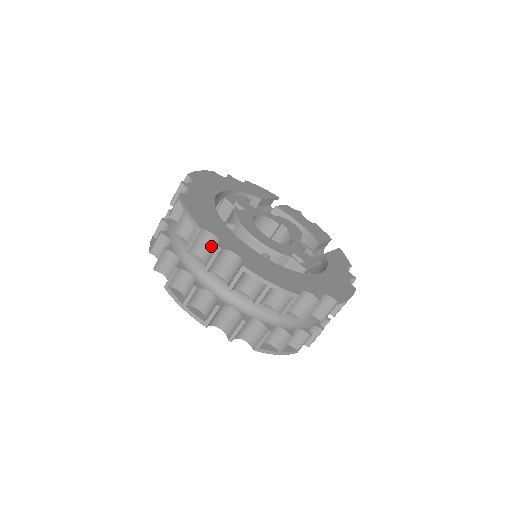
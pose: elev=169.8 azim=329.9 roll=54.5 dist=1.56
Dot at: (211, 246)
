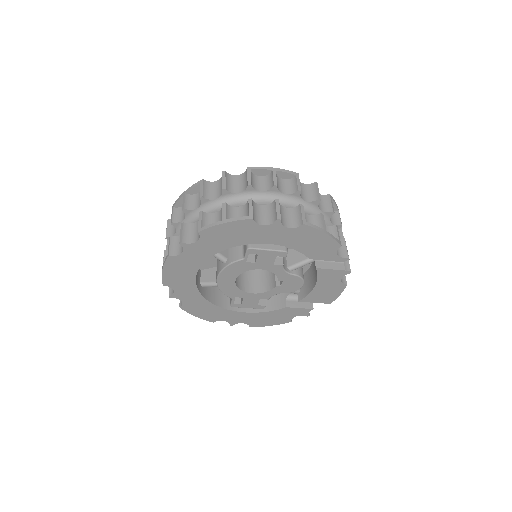
Dot at: occluded
